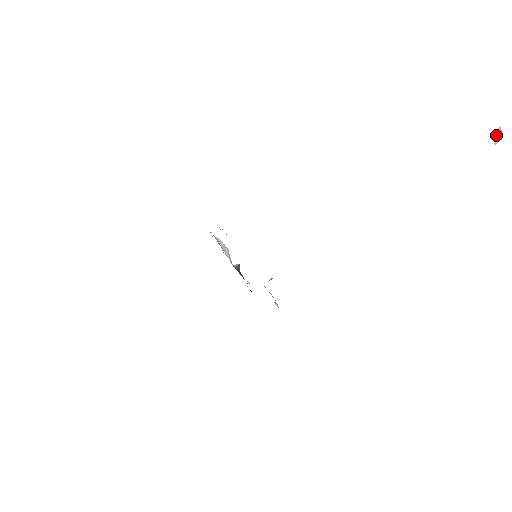
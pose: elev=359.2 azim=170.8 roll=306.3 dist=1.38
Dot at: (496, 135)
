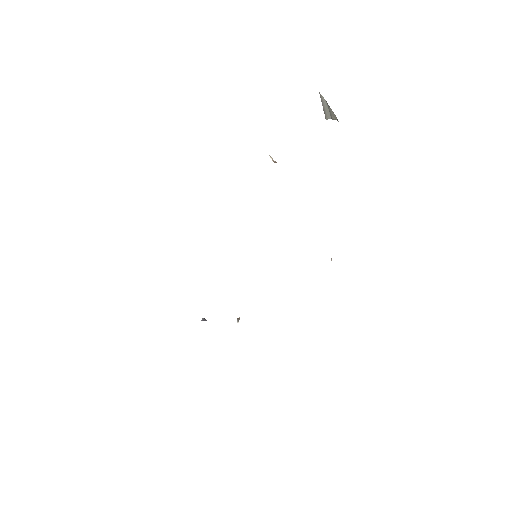
Dot at: occluded
